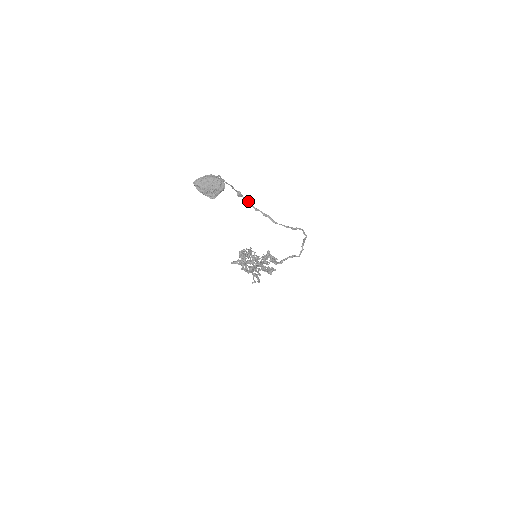
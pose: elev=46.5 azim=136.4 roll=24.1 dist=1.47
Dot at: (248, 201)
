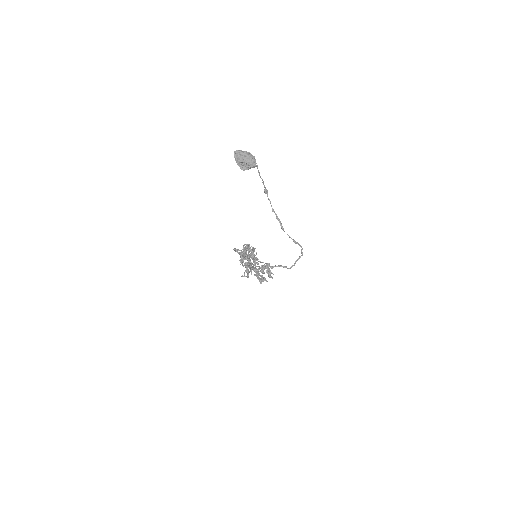
Dot at: (270, 201)
